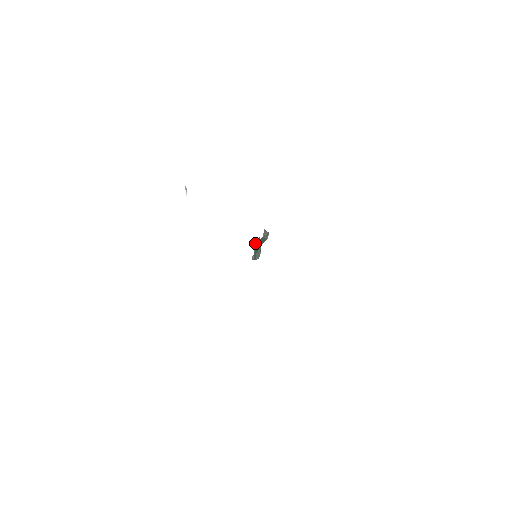
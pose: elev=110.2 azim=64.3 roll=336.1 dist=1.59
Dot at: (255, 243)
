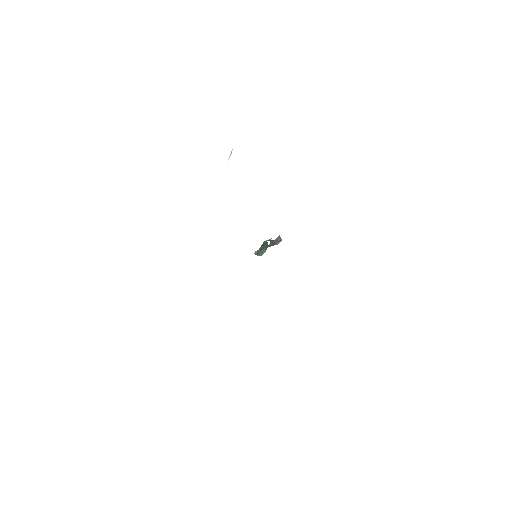
Dot at: (265, 241)
